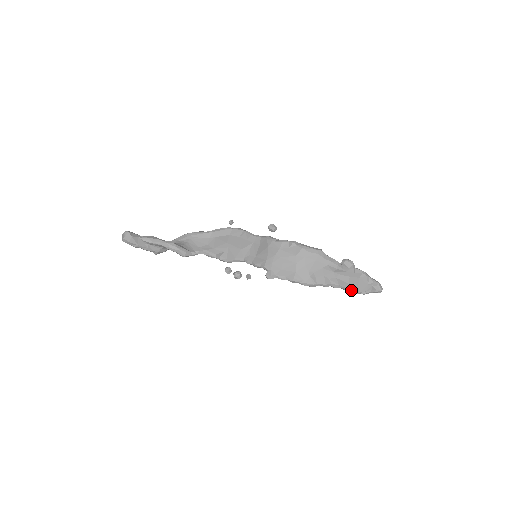
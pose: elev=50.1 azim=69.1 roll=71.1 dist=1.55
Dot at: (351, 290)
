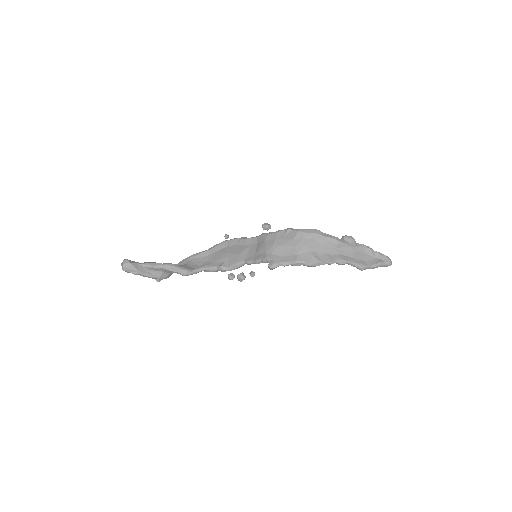
Dot at: (359, 264)
